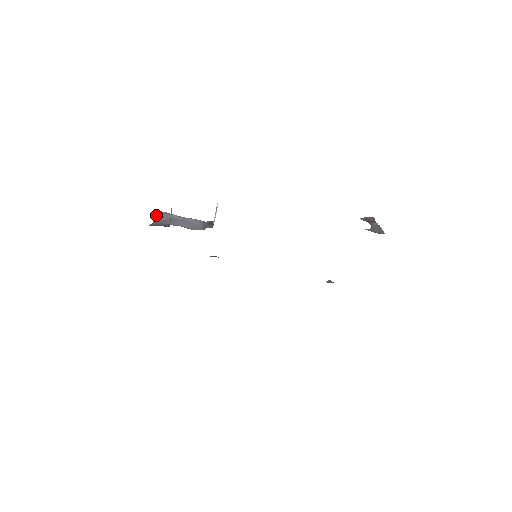
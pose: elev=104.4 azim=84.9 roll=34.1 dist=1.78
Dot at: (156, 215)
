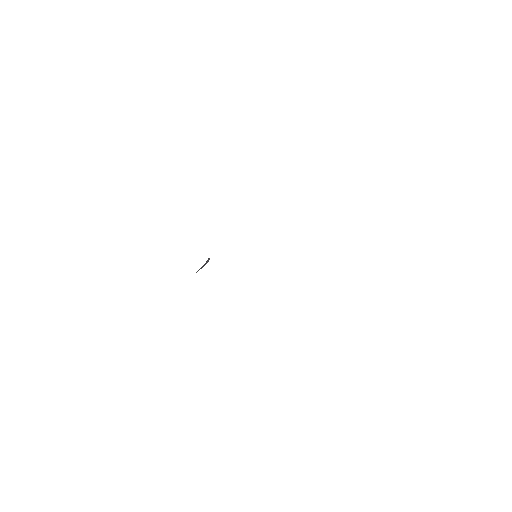
Dot at: occluded
